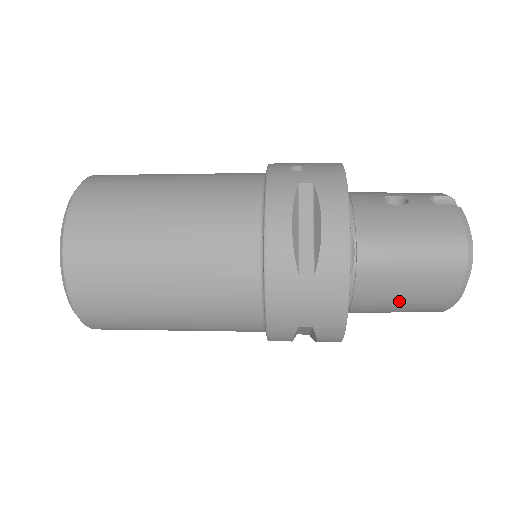
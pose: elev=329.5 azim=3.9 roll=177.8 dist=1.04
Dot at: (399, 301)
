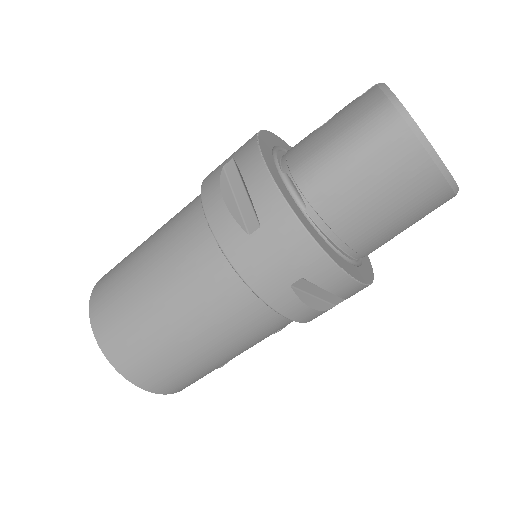
Dot at: (380, 205)
